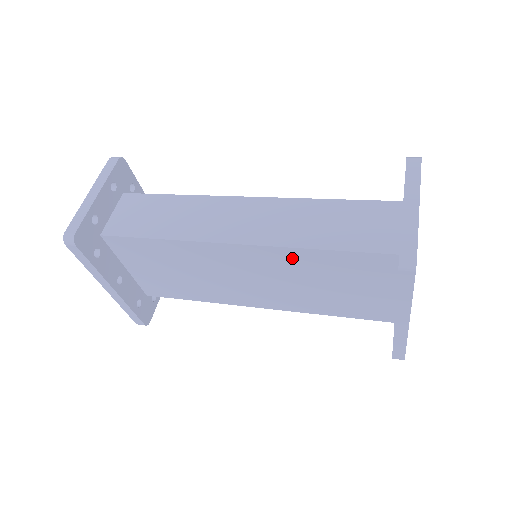
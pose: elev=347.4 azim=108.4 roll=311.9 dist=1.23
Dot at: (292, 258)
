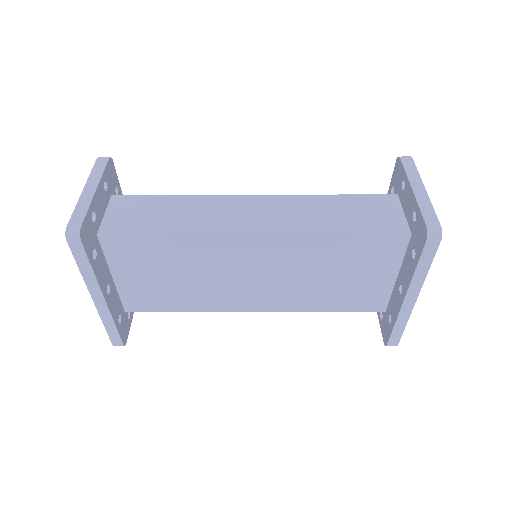
Dot at: (310, 247)
